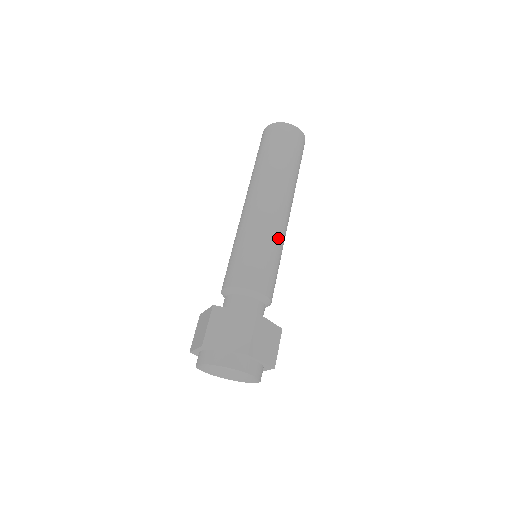
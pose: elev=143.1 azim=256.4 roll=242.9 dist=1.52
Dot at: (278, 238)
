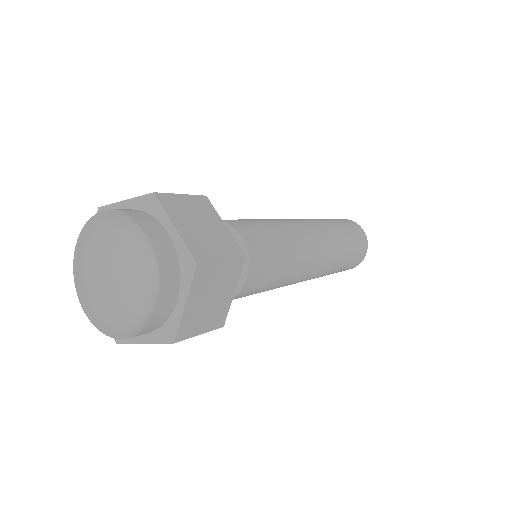
Dot at: (291, 231)
